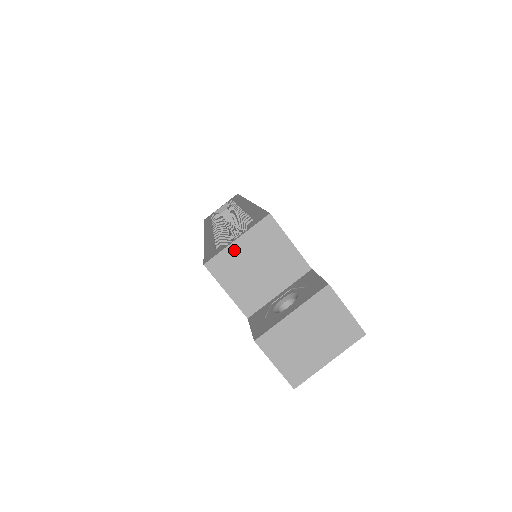
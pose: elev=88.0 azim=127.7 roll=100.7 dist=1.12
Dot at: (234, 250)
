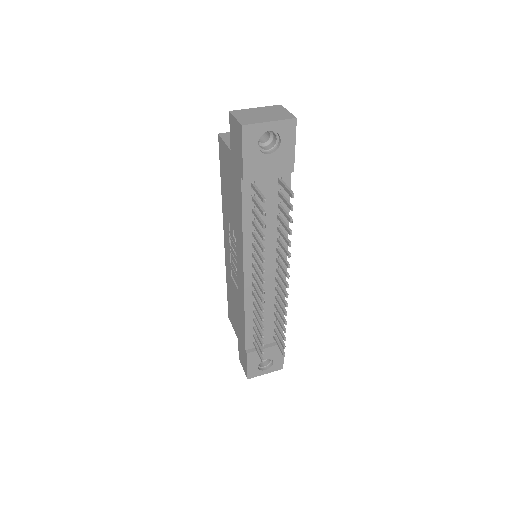
Dot at: occluded
